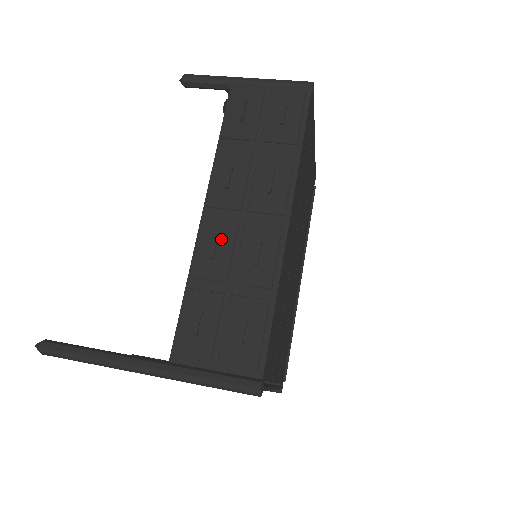
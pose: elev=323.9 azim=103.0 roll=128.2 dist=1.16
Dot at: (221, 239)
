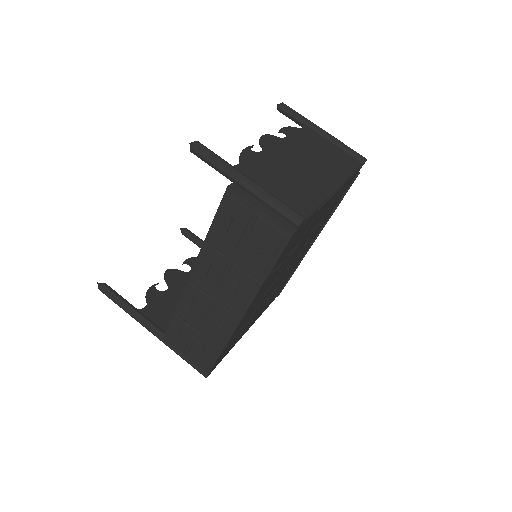
Dot at: (197, 302)
